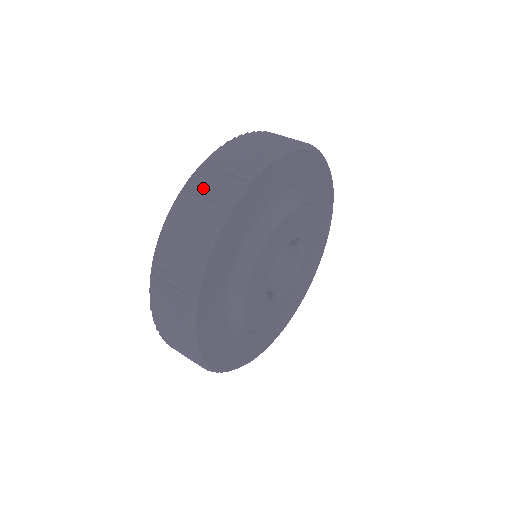
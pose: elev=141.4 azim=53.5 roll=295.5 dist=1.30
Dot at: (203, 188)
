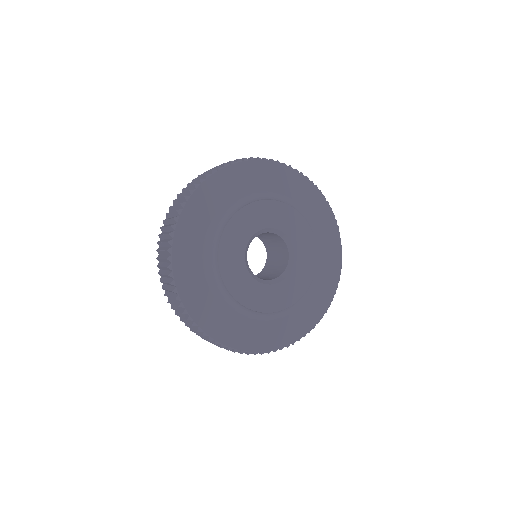
Dot at: occluded
